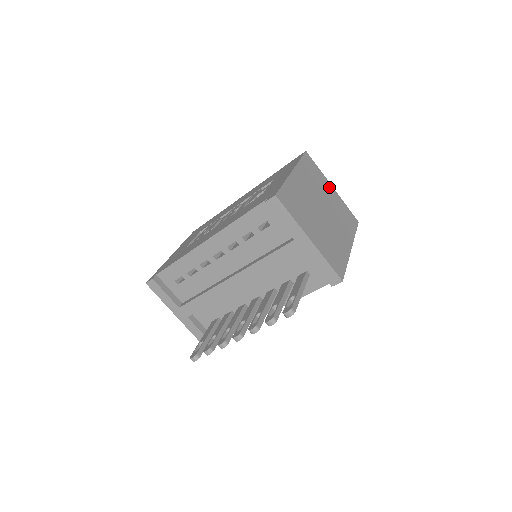
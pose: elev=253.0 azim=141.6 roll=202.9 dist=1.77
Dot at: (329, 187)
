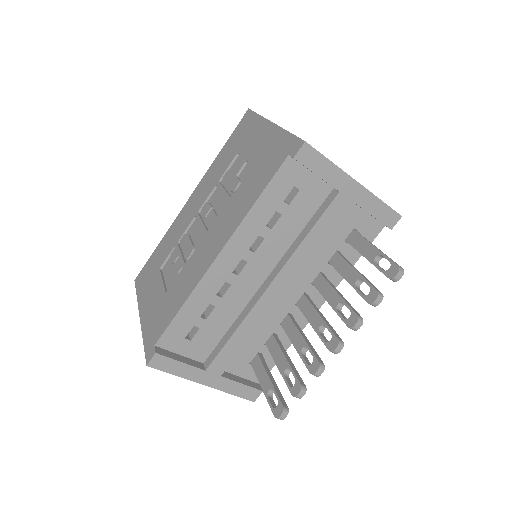
Dot at: occluded
